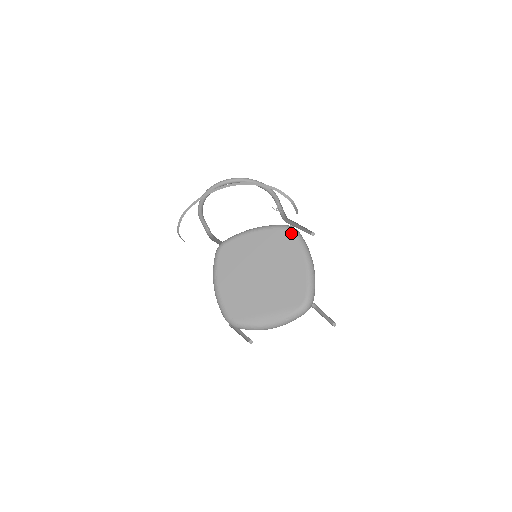
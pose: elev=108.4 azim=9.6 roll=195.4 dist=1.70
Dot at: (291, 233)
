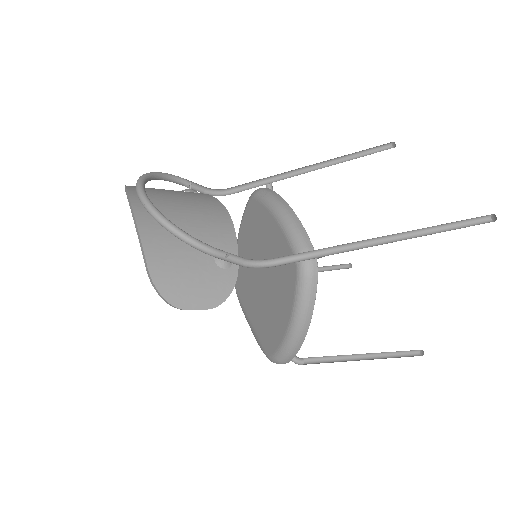
Dot at: (296, 272)
